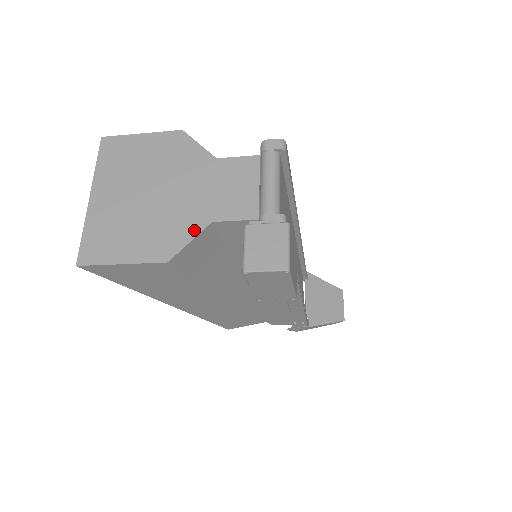
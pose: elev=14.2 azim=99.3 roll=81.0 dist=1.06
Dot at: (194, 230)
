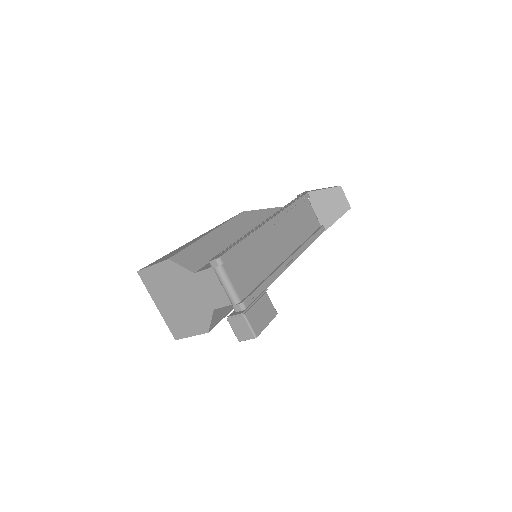
Dot at: (209, 315)
